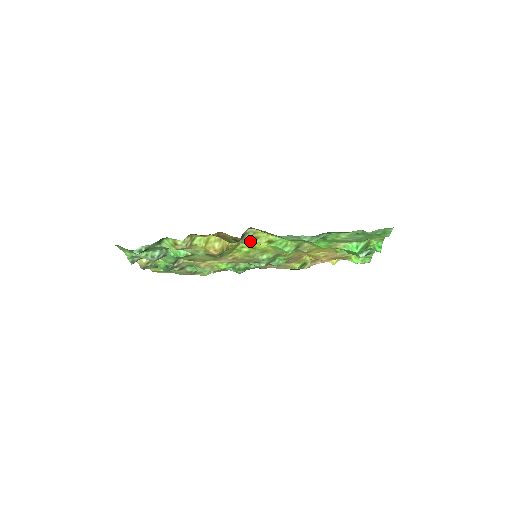
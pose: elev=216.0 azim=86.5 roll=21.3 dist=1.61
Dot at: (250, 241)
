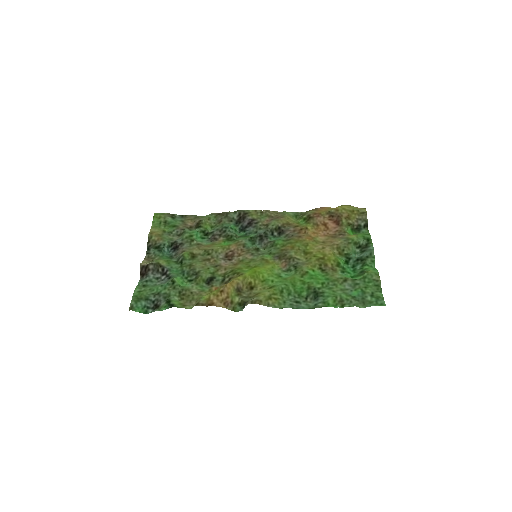
Dot at: (252, 296)
